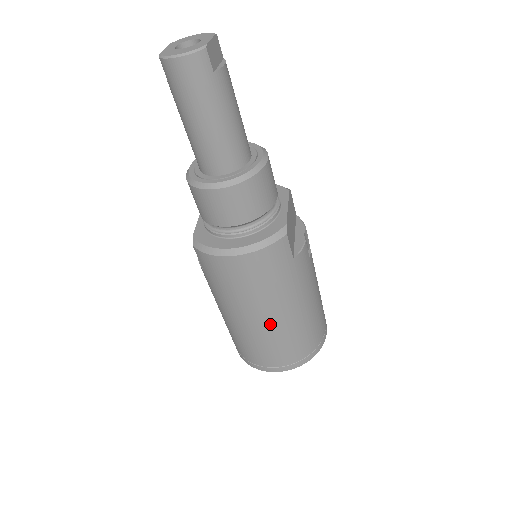
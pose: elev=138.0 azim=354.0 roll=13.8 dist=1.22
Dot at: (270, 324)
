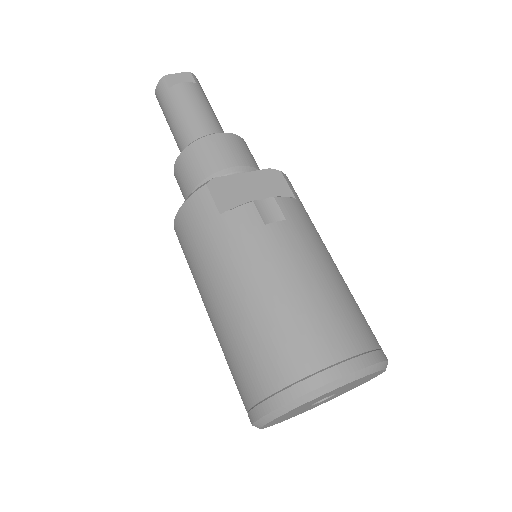
Dot at: (217, 314)
